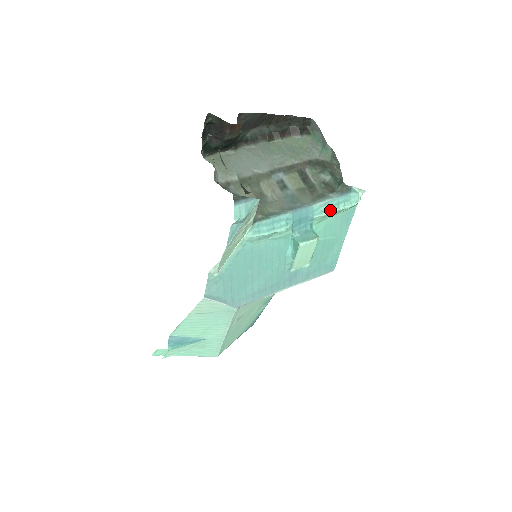
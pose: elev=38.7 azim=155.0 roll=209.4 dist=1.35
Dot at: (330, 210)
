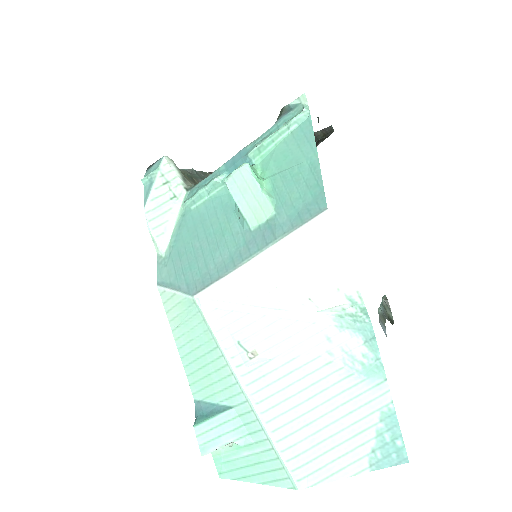
Dot at: (266, 138)
